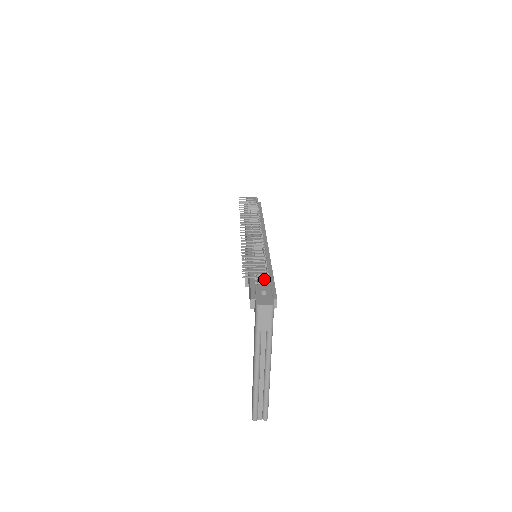
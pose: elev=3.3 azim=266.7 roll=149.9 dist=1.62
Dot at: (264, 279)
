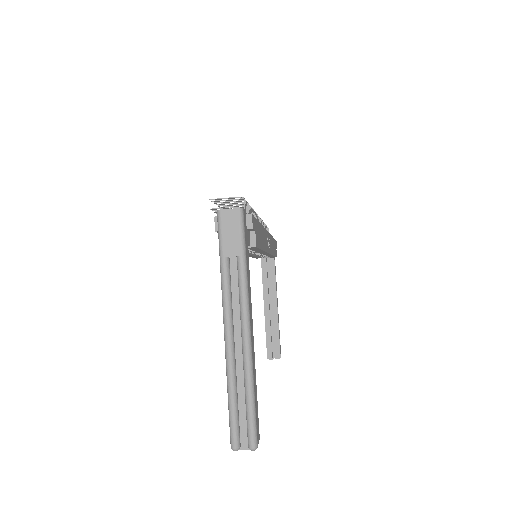
Dot at: occluded
